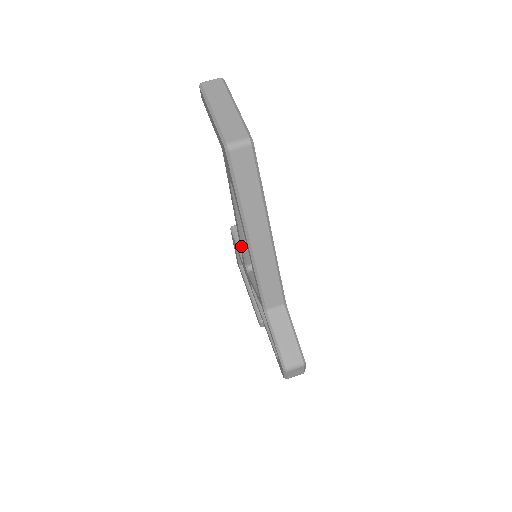
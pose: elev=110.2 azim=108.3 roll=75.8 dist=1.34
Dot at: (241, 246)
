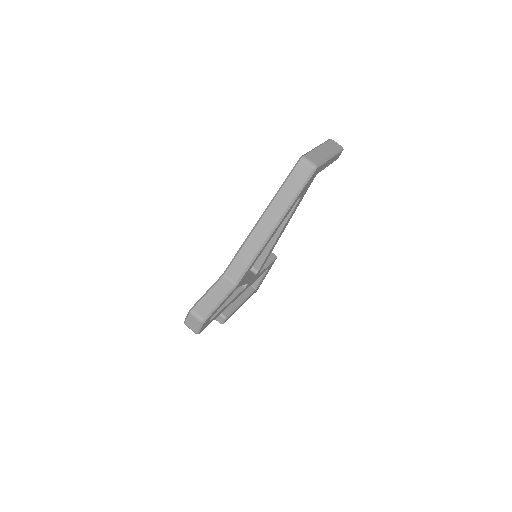
Dot at: occluded
